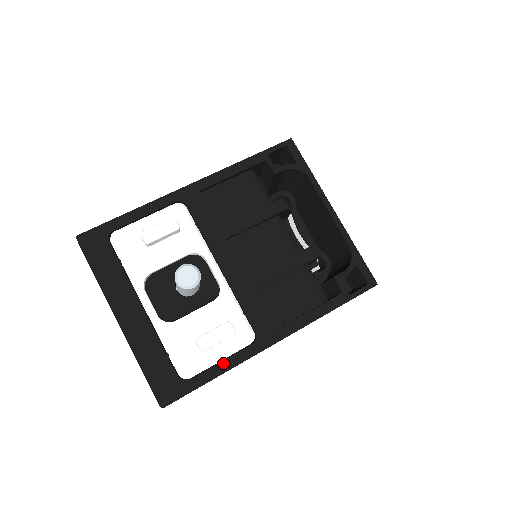
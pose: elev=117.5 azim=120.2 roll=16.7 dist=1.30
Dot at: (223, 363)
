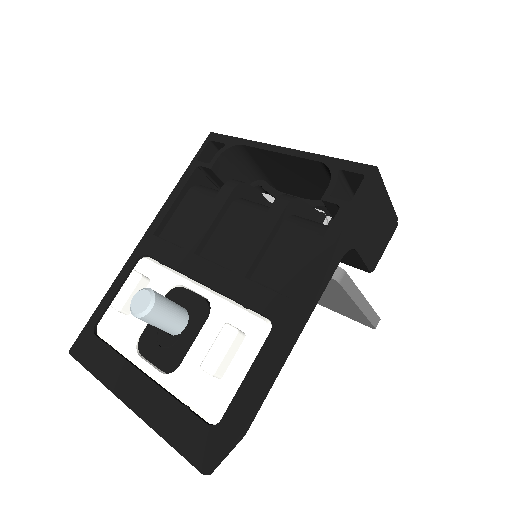
Dot at: (249, 376)
